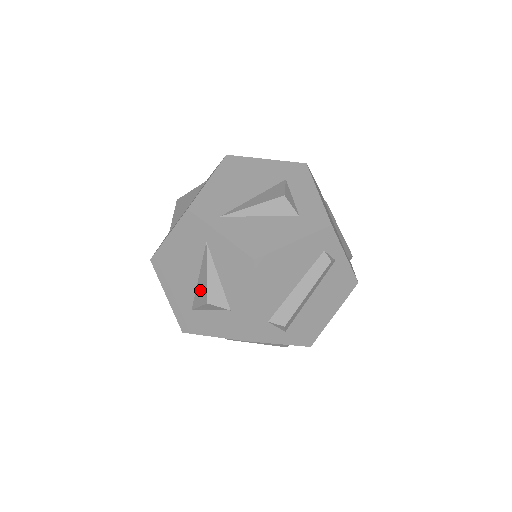
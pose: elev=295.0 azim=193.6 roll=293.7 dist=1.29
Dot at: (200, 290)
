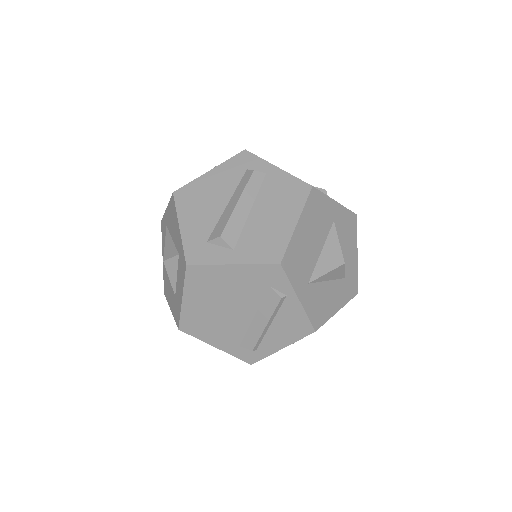
Dot at: occluded
